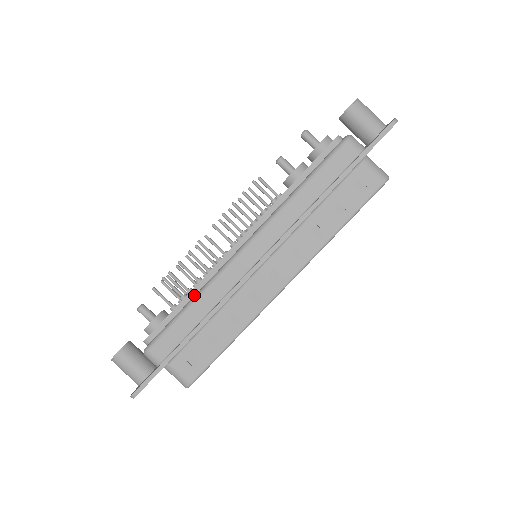
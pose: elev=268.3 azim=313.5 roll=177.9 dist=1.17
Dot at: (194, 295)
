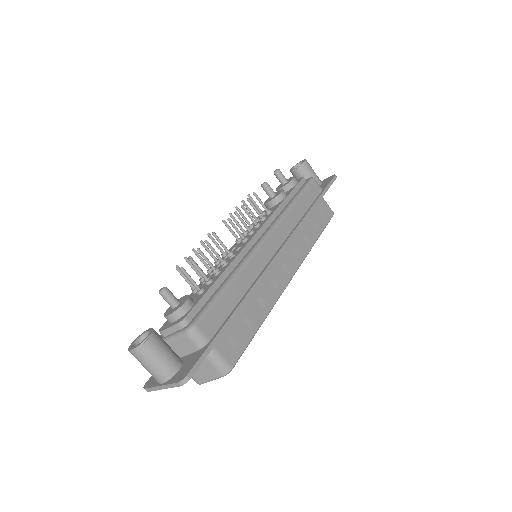
Dot at: (226, 276)
